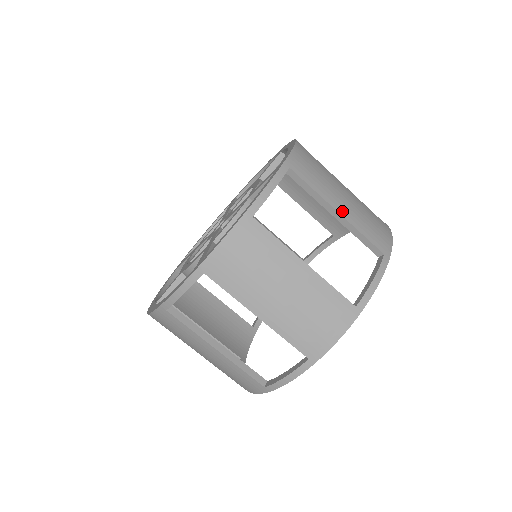
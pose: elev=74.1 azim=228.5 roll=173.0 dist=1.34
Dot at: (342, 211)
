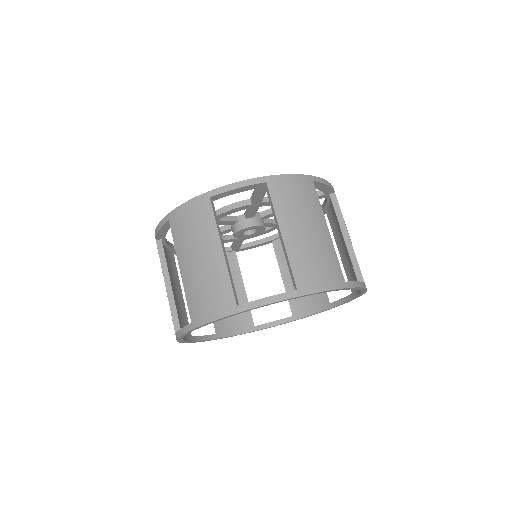
Dot at: (287, 236)
